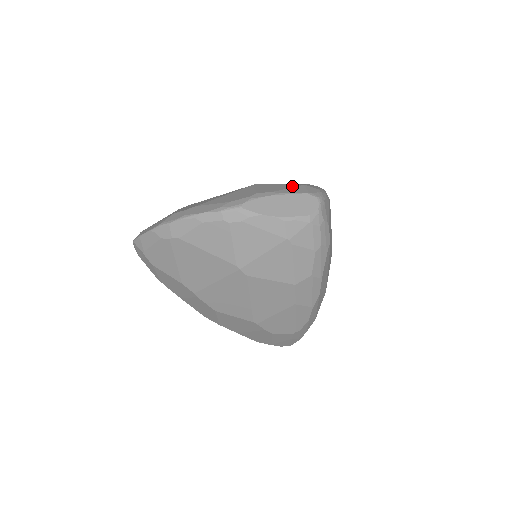
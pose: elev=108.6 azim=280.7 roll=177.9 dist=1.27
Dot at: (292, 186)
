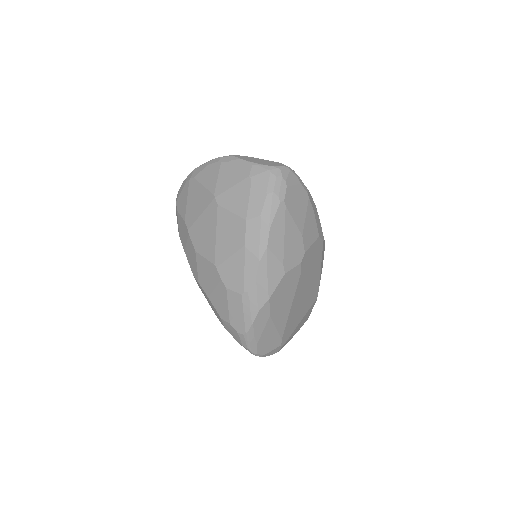
Dot at: occluded
